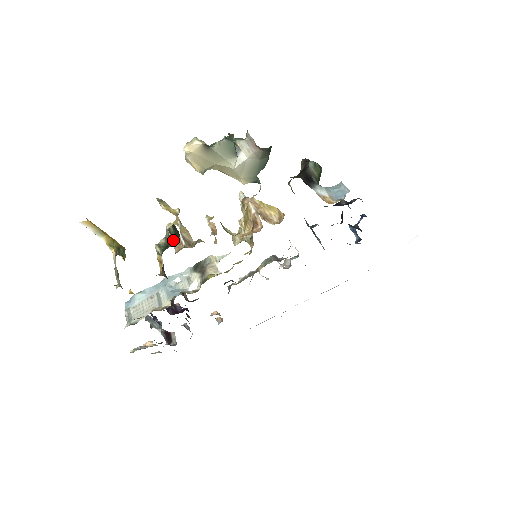
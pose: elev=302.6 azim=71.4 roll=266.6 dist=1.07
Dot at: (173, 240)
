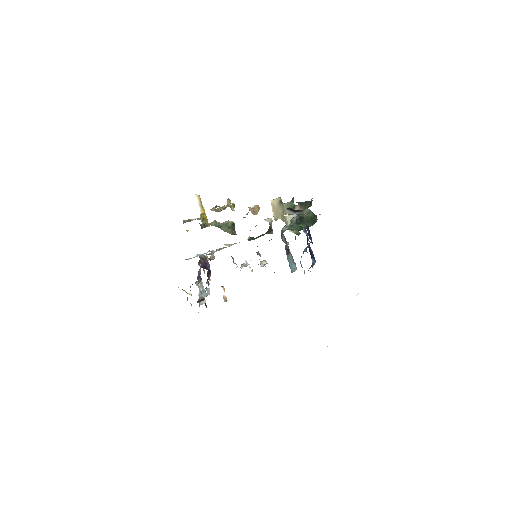
Dot at: (214, 208)
